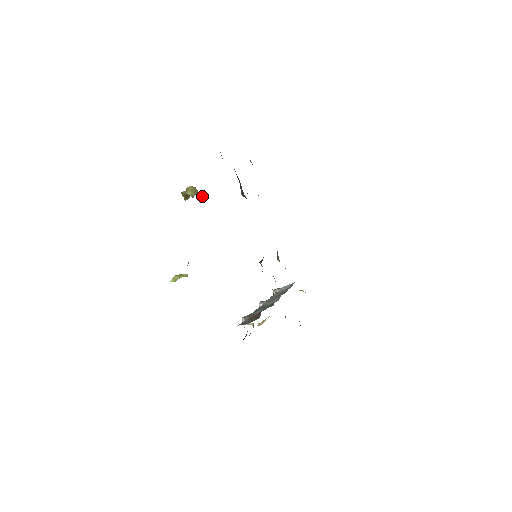
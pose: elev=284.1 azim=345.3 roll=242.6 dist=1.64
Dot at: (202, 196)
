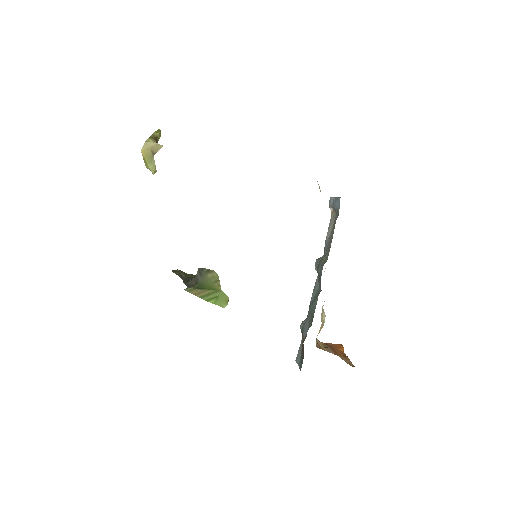
Dot at: (160, 147)
